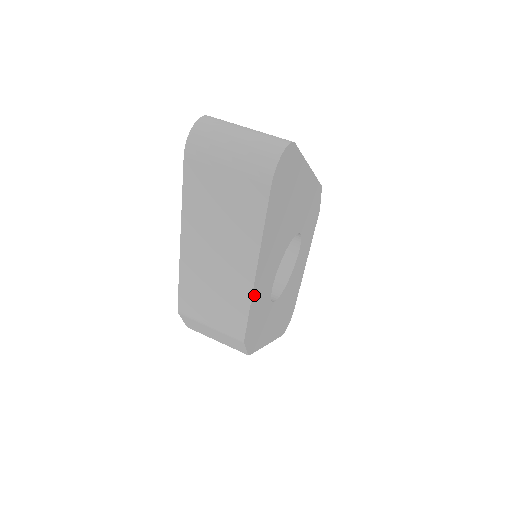
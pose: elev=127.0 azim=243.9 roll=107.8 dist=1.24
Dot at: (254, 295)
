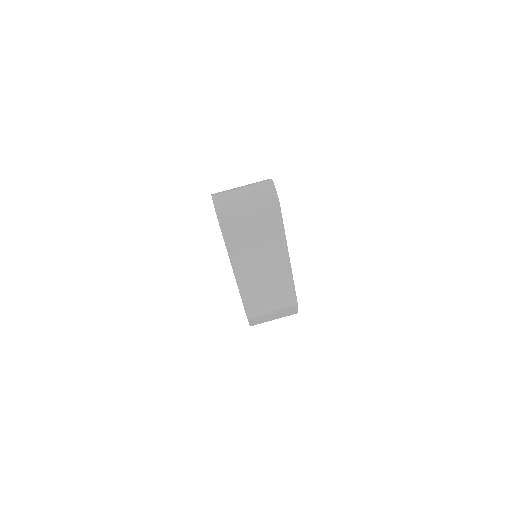
Dot at: occluded
